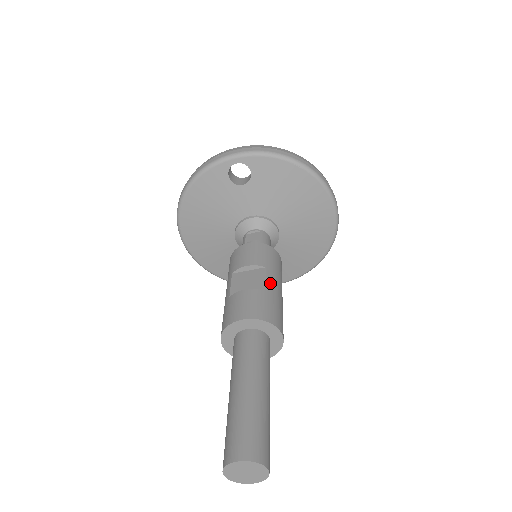
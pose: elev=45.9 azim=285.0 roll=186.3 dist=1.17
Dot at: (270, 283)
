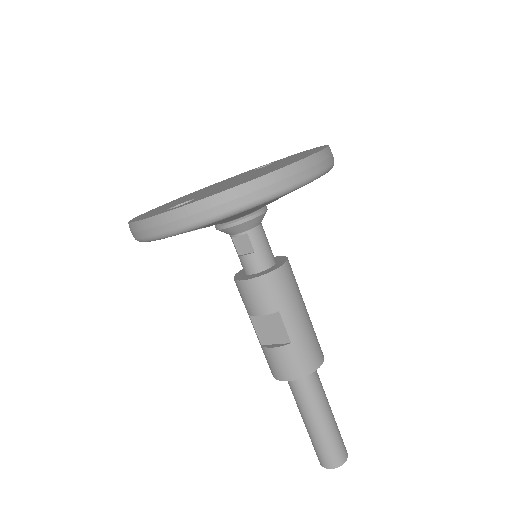
Dot at: (291, 329)
